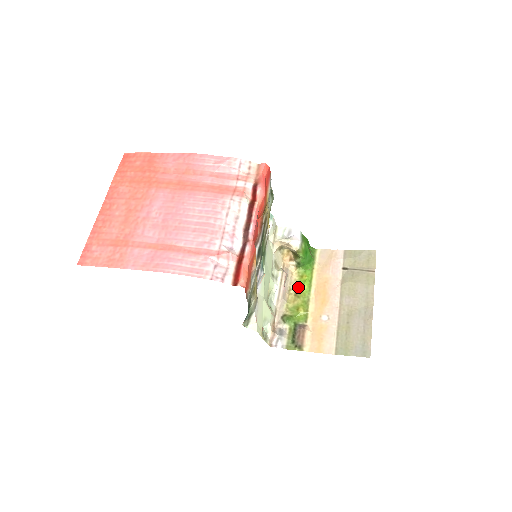
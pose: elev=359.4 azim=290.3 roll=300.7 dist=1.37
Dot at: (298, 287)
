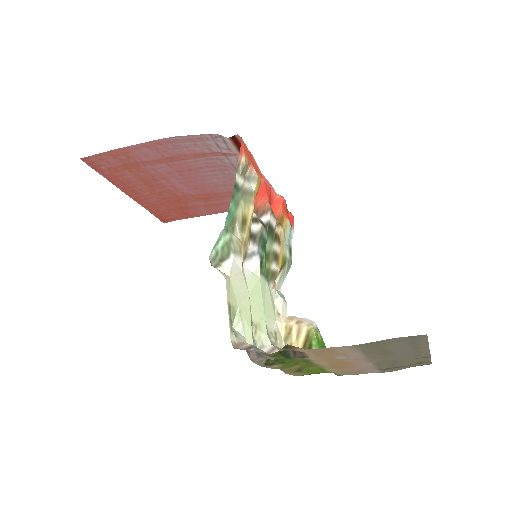
Dot at: (303, 371)
